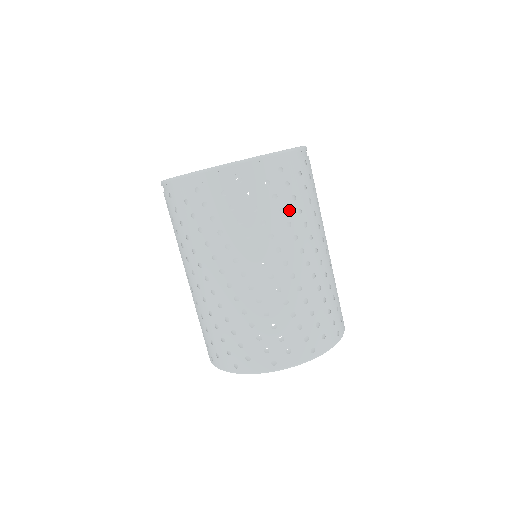
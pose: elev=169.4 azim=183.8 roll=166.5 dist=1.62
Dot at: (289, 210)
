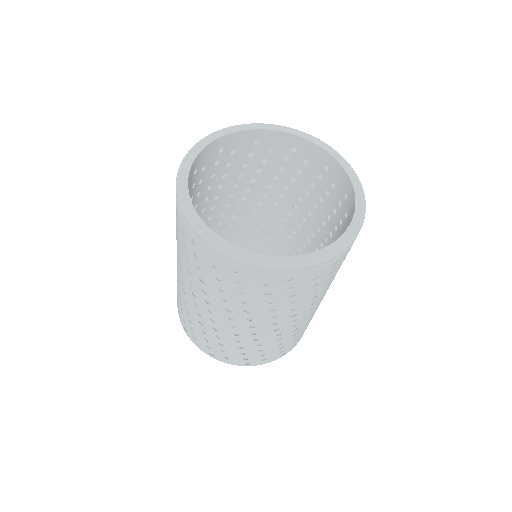
Dot at: (279, 302)
